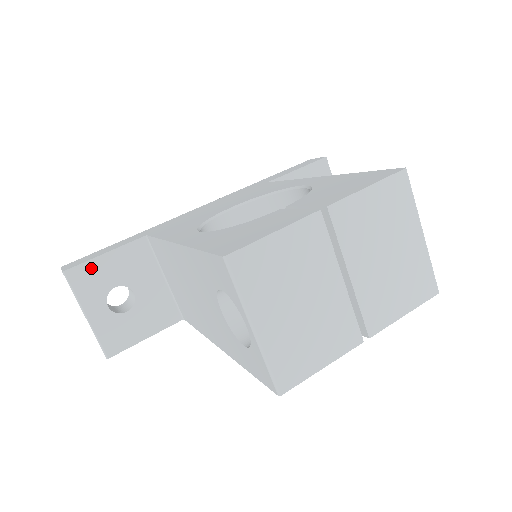
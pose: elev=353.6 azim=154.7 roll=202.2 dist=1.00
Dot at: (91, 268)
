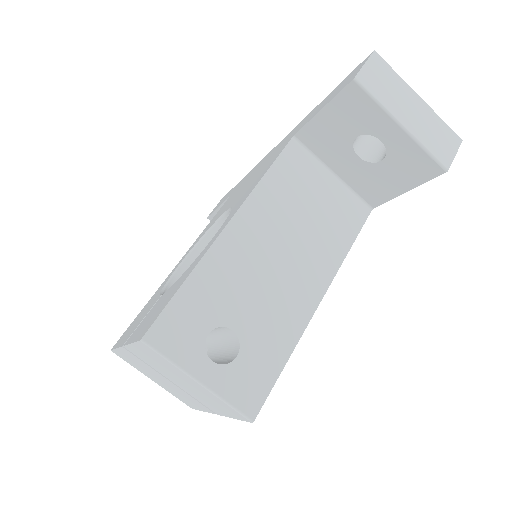
Dot at: occluded
